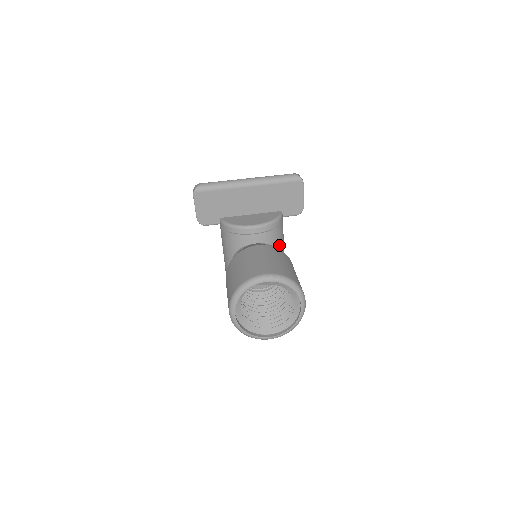
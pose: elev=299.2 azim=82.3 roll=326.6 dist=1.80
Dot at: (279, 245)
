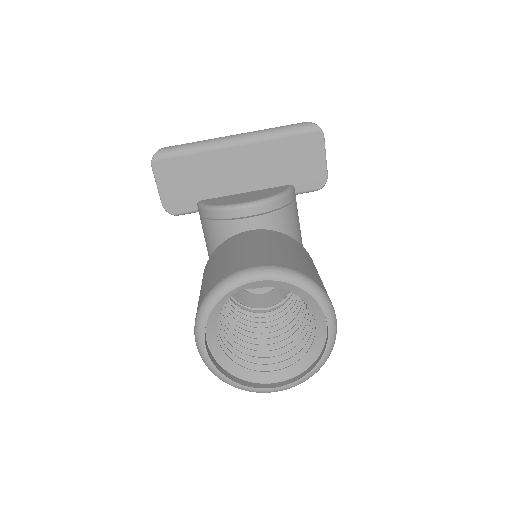
Dot at: (292, 237)
